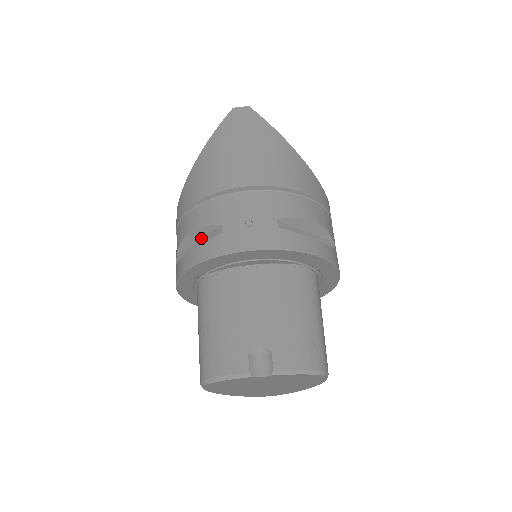
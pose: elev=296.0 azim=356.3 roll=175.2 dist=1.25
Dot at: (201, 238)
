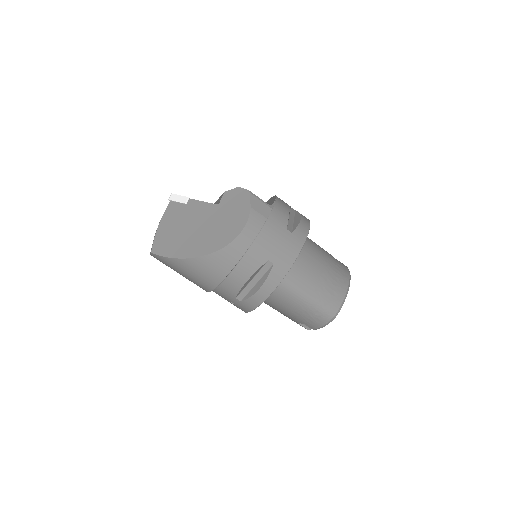
Dot at: occluded
